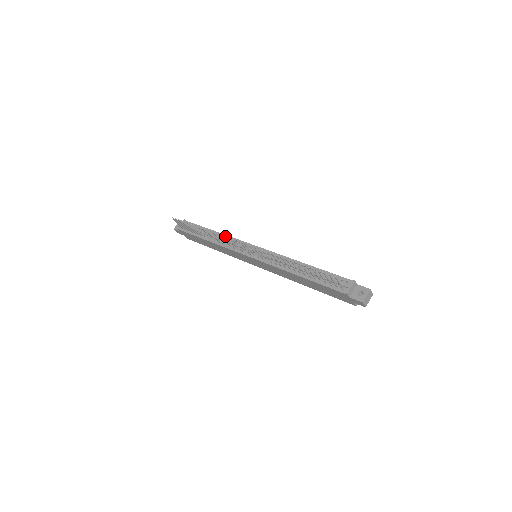
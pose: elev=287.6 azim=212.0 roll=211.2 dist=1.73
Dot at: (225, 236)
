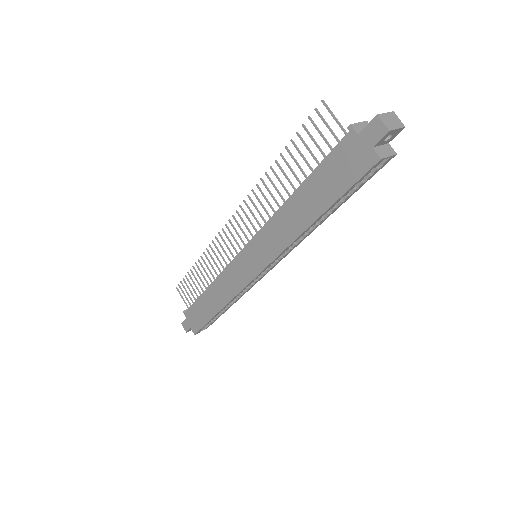
Dot at: occluded
